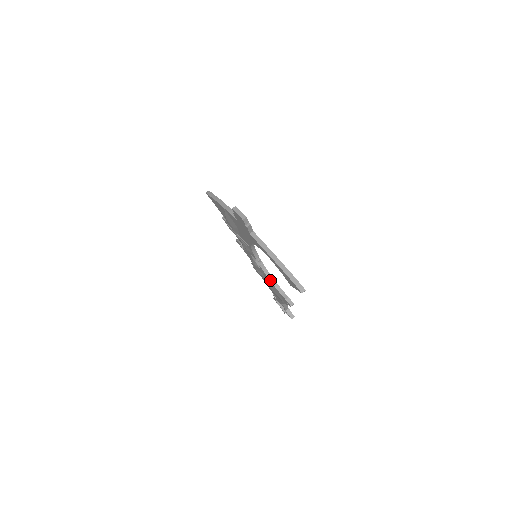
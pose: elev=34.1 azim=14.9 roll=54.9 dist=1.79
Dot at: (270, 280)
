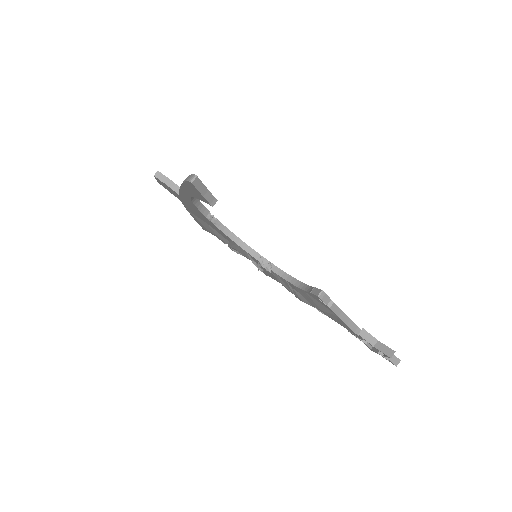
Dot at: (291, 283)
